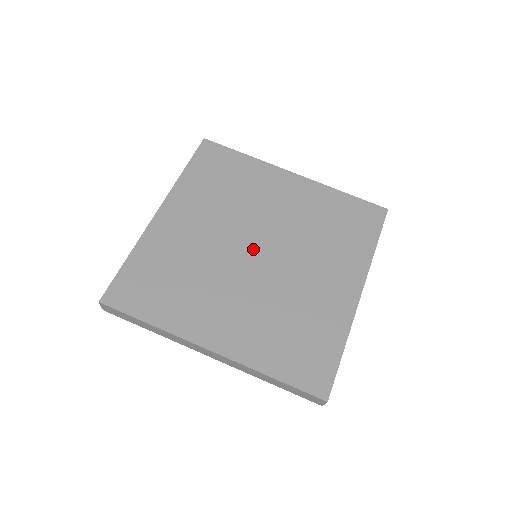
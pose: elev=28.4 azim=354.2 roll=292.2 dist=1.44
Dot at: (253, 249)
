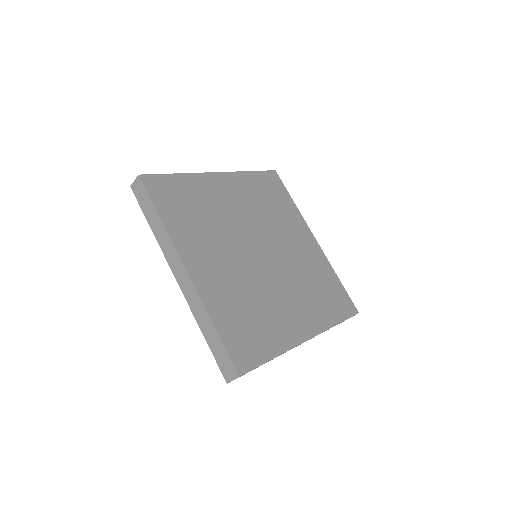
Dot at: (259, 252)
